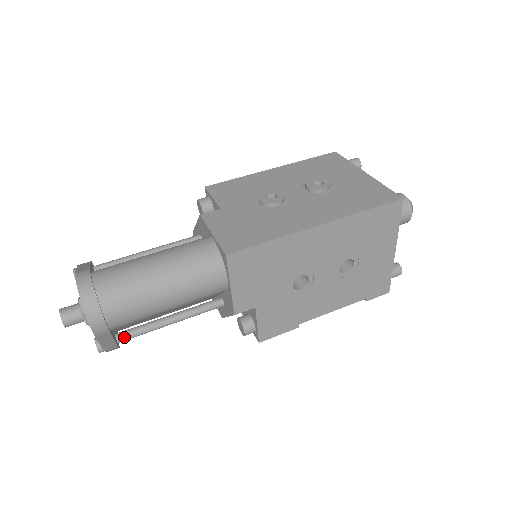
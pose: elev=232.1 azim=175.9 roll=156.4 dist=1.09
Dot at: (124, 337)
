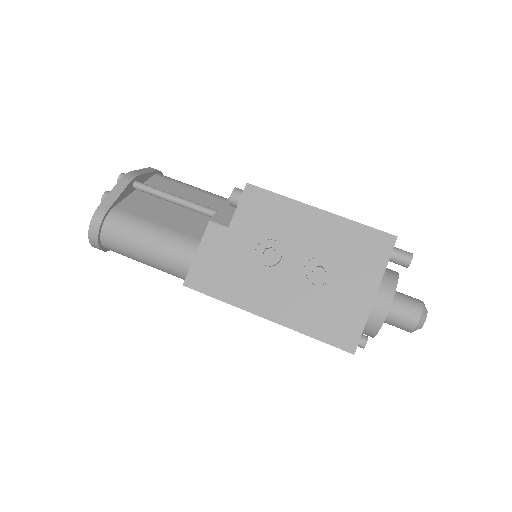
Dot at: occluded
